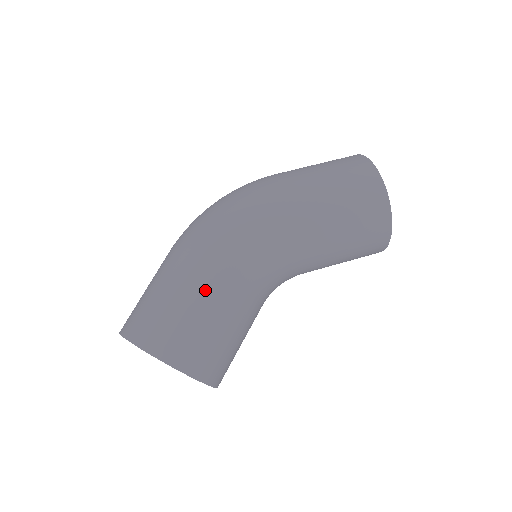
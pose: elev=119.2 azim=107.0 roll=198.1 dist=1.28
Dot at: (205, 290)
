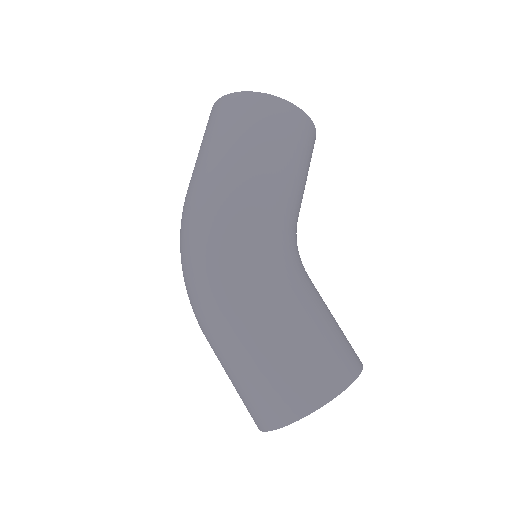
Dot at: (285, 321)
